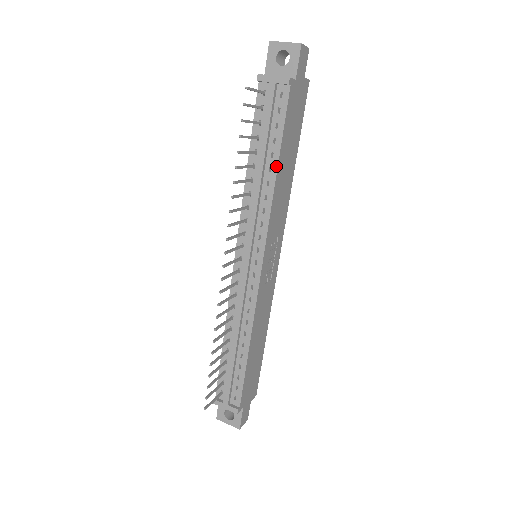
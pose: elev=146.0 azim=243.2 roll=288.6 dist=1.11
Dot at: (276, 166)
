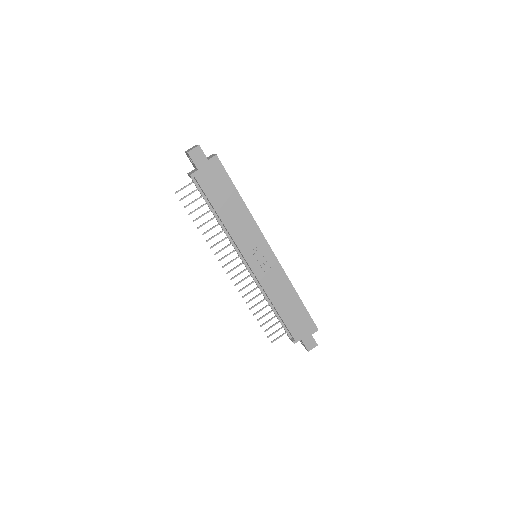
Dot at: (218, 216)
